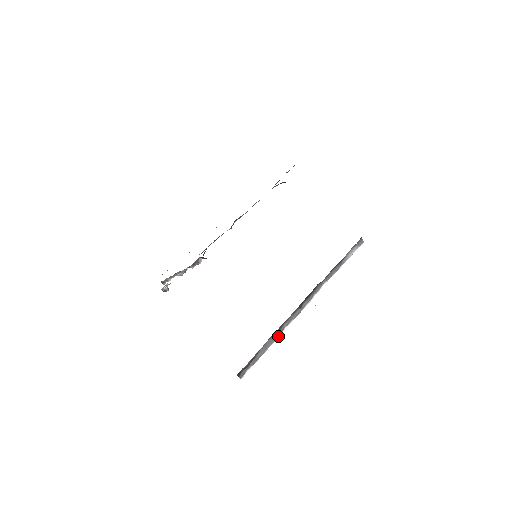
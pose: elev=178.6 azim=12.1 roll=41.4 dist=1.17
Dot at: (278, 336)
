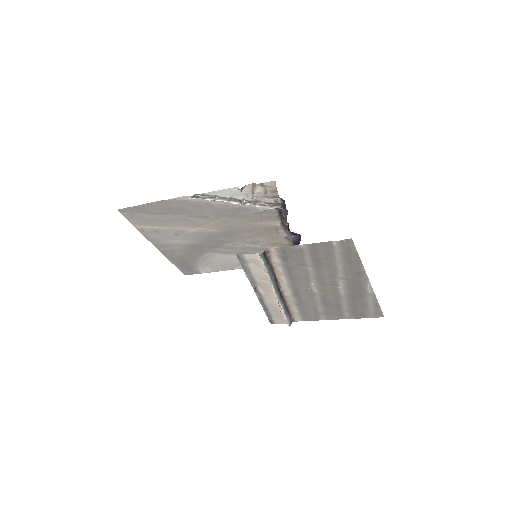
Dot at: (271, 279)
